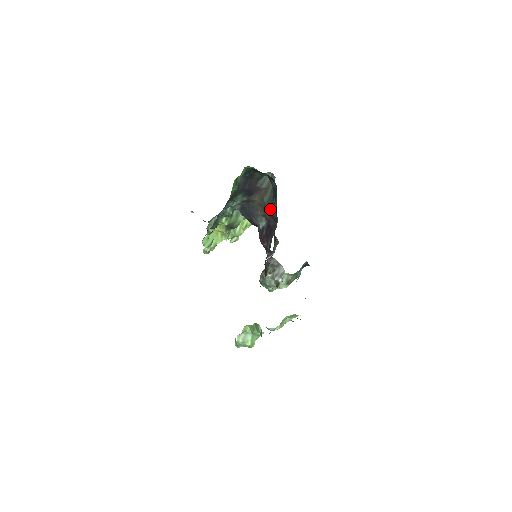
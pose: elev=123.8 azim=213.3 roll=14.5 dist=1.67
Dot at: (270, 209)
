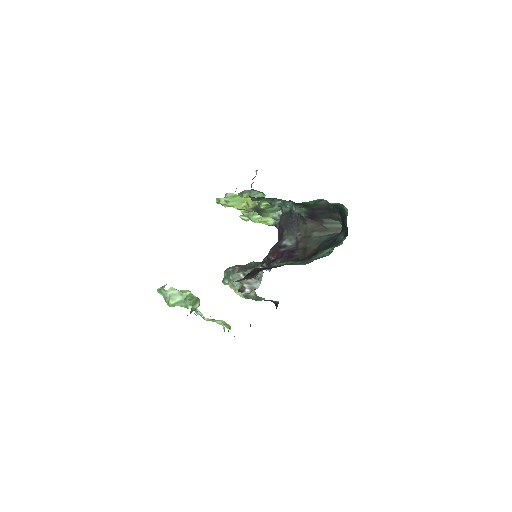
Dot at: (311, 244)
